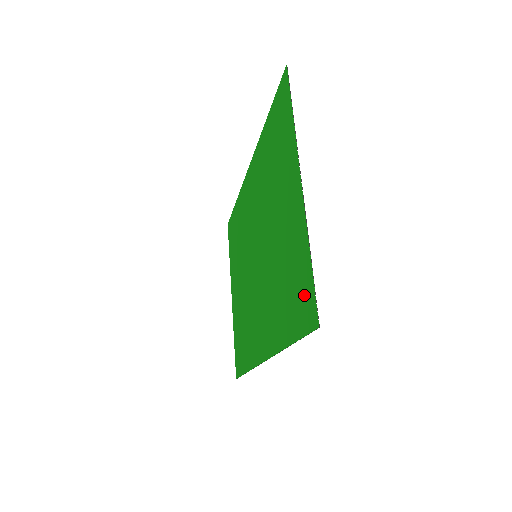
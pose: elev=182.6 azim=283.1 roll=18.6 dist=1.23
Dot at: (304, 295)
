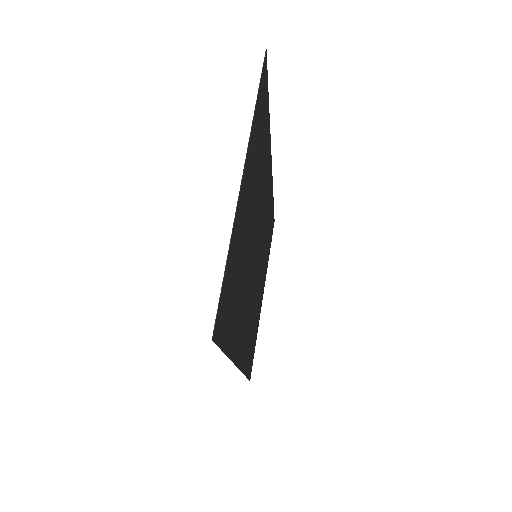
Dot at: (224, 302)
